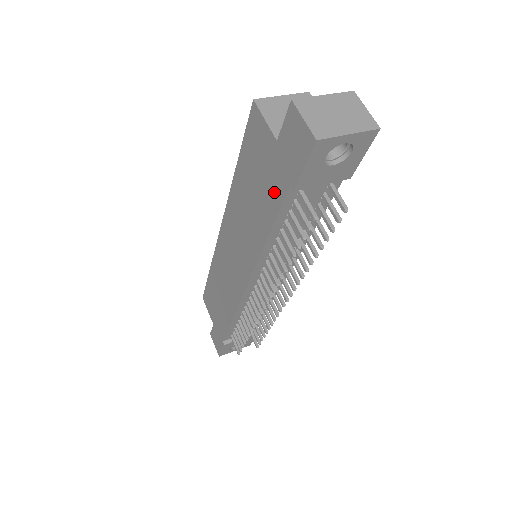
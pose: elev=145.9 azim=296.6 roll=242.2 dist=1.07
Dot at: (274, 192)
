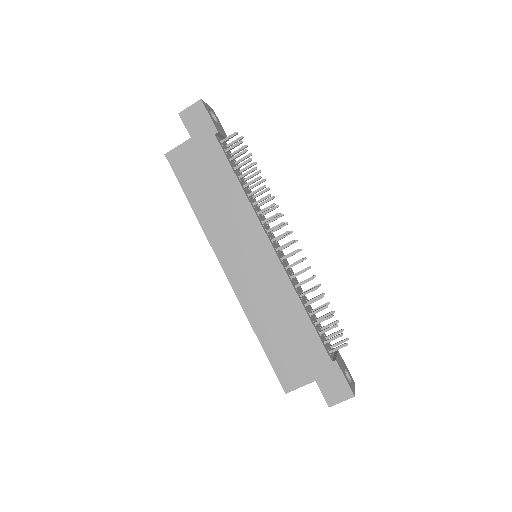
Dot at: (214, 155)
